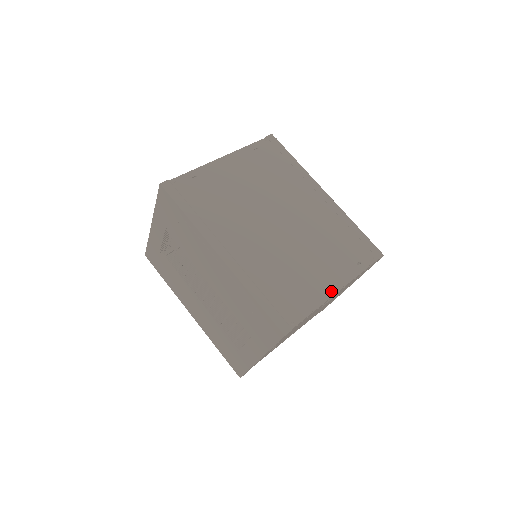
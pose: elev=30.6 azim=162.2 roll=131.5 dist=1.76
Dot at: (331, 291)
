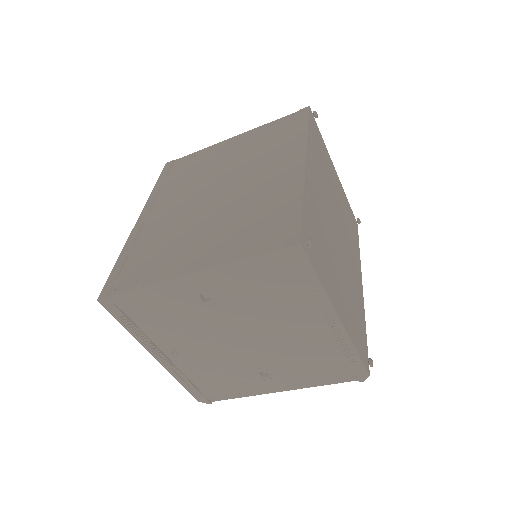
Dot at: (181, 271)
